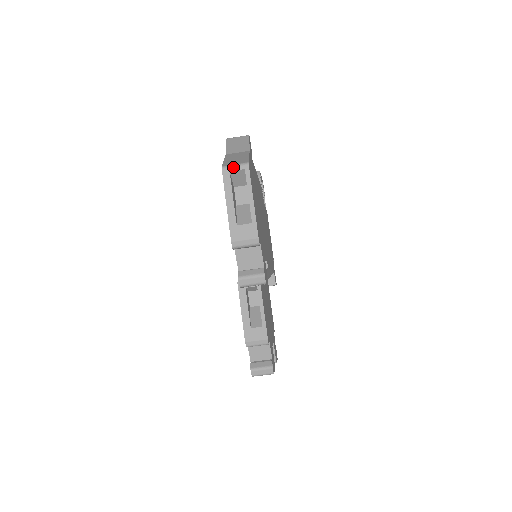
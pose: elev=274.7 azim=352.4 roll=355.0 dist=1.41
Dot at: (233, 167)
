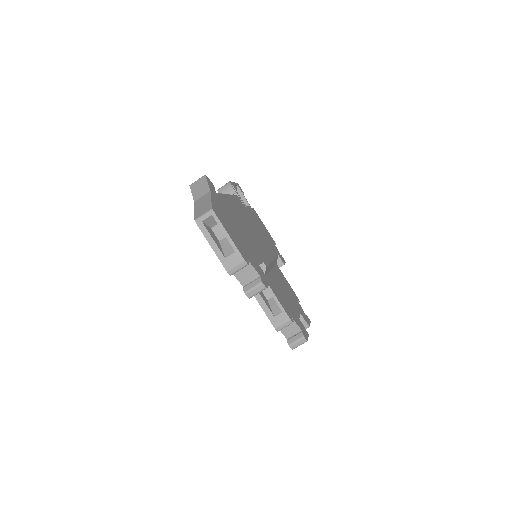
Dot at: (203, 217)
